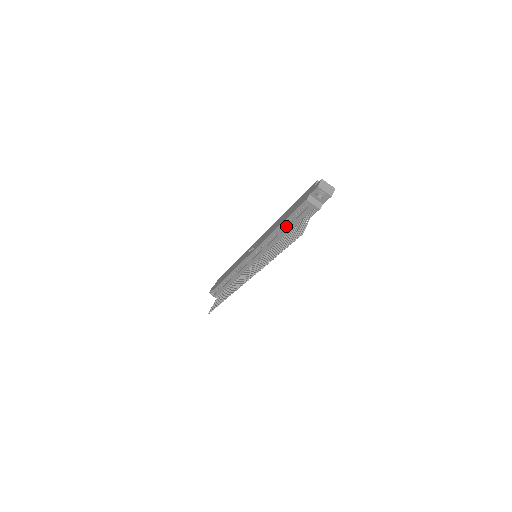
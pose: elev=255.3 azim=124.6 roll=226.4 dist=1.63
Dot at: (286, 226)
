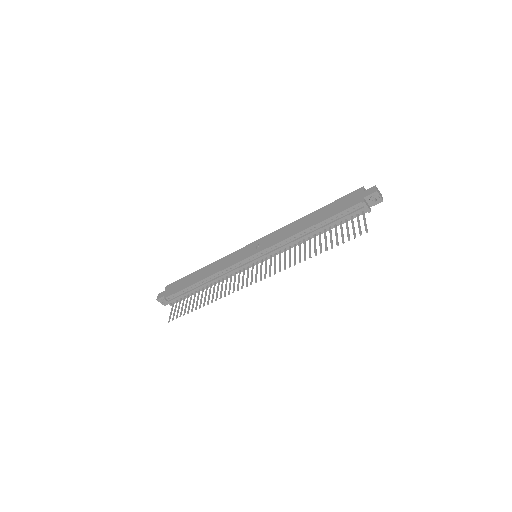
Dot at: (322, 225)
